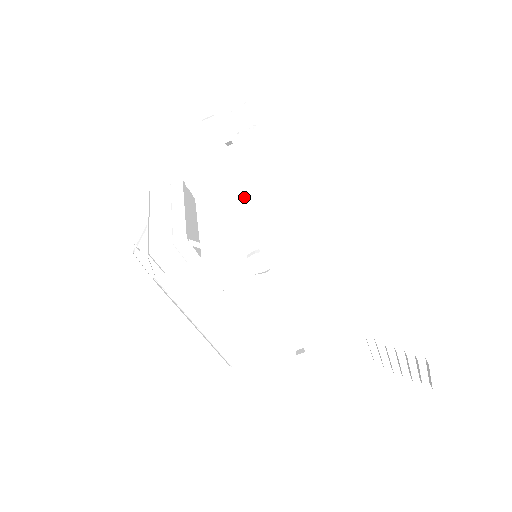
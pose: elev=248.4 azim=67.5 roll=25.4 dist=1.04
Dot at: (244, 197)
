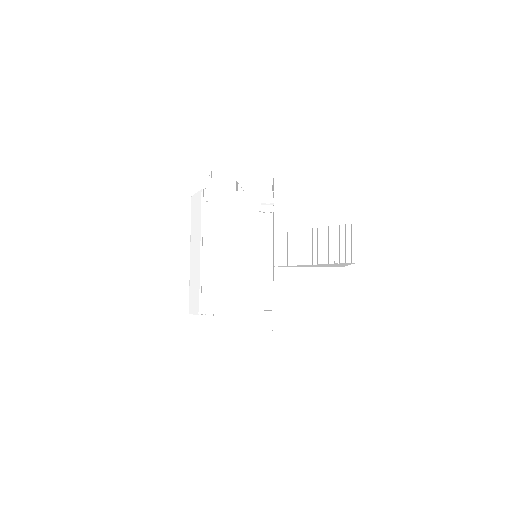
Dot at: occluded
